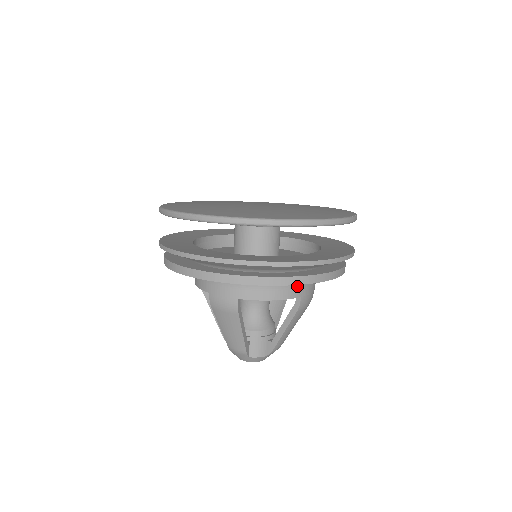
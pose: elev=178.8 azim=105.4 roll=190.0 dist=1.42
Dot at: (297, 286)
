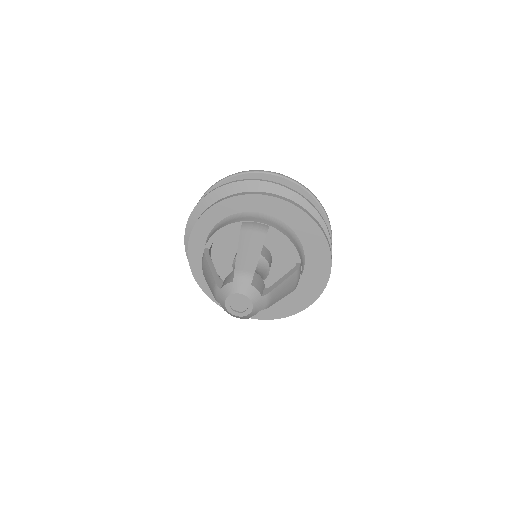
Dot at: (239, 218)
